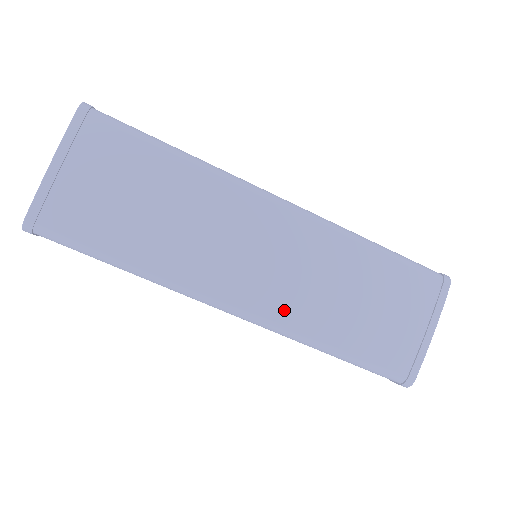
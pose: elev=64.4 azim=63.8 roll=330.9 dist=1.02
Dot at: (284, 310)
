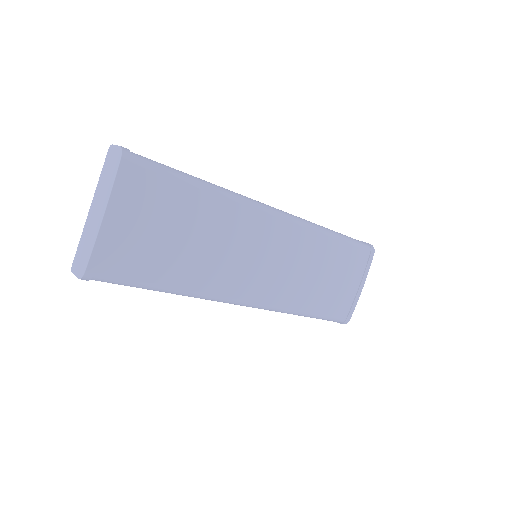
Dot at: (279, 296)
